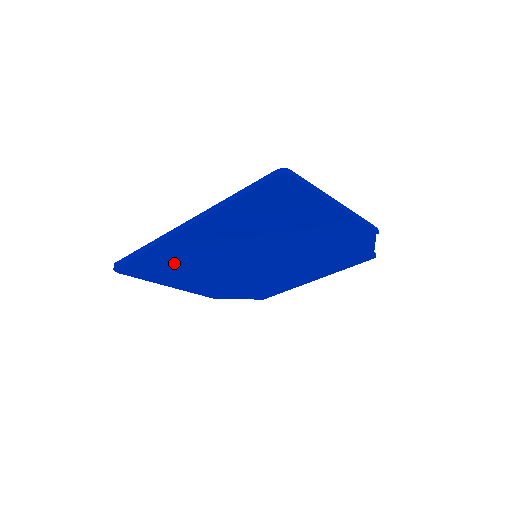
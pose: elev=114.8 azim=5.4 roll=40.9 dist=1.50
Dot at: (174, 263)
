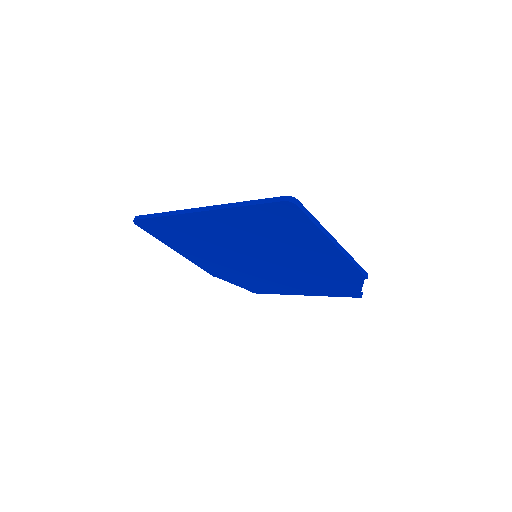
Dot at: (185, 235)
